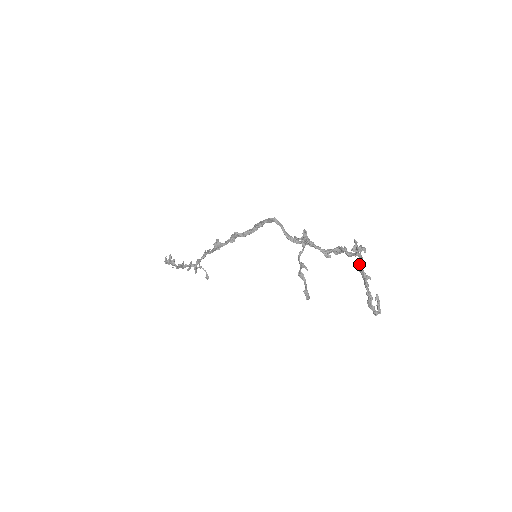
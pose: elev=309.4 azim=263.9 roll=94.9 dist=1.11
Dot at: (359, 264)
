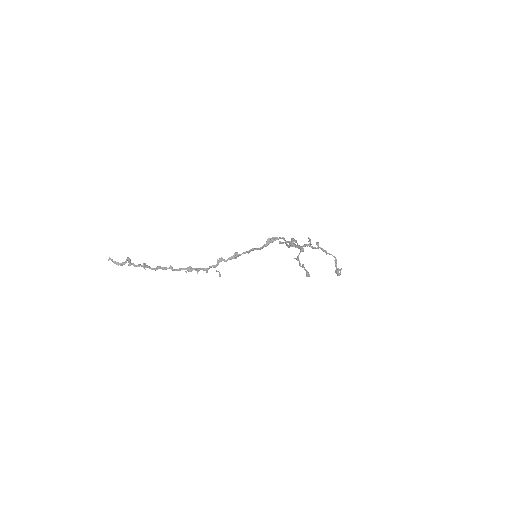
Dot at: (335, 257)
